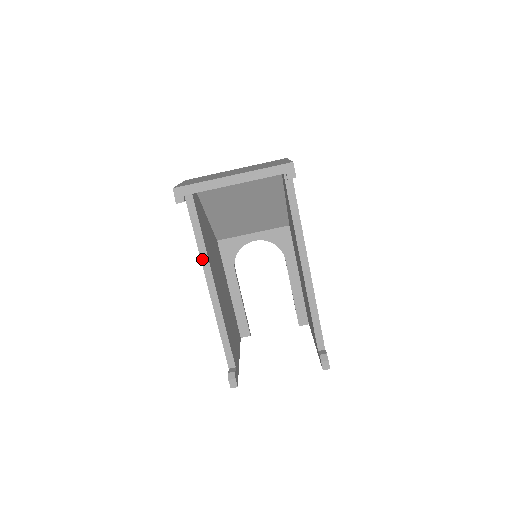
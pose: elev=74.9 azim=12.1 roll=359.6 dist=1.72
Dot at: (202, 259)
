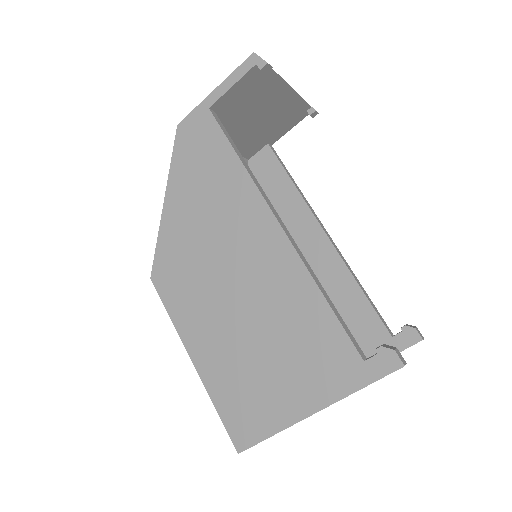
Dot at: (259, 189)
